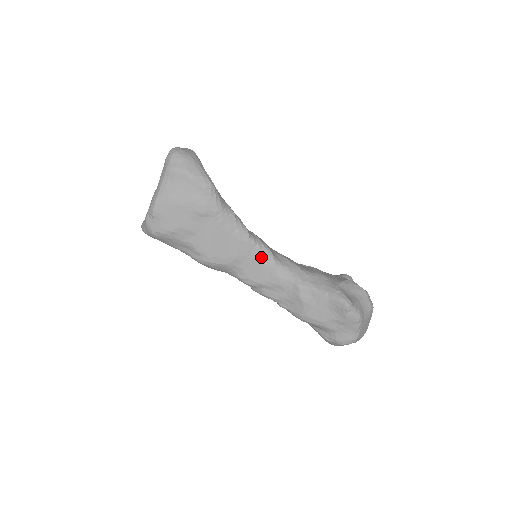
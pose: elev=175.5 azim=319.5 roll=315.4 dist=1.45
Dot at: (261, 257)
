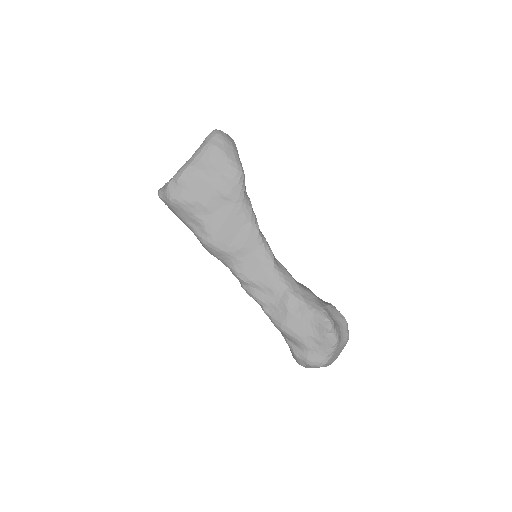
Dot at: (263, 256)
